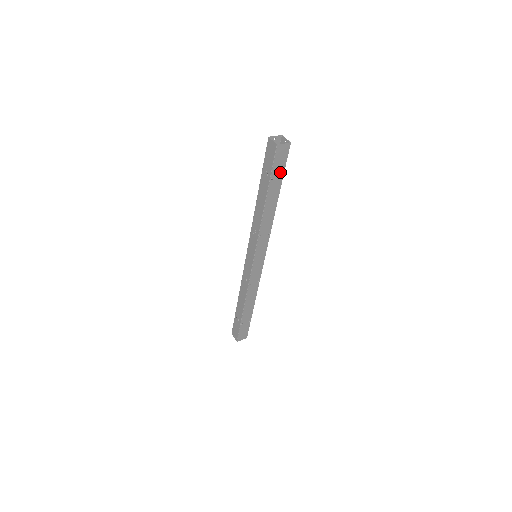
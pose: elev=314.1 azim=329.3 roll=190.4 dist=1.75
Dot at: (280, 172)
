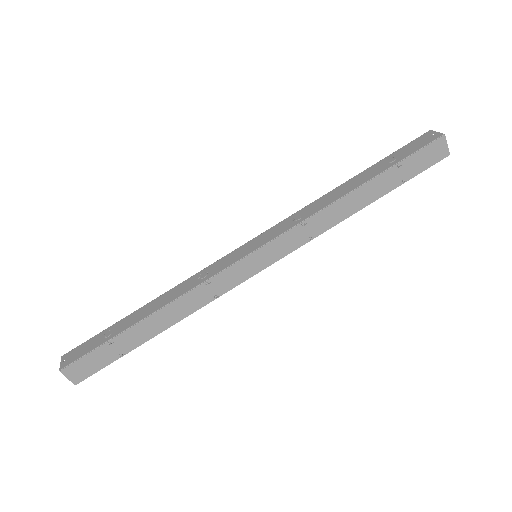
Dot at: (409, 173)
